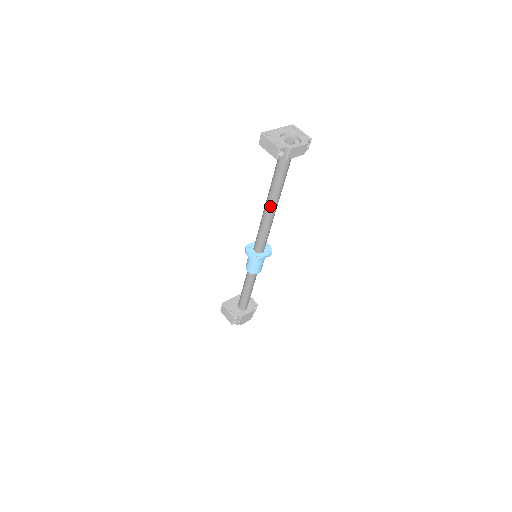
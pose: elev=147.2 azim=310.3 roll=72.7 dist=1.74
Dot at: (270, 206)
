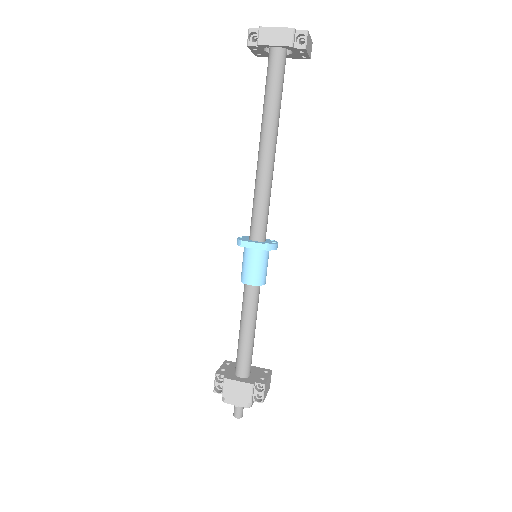
Dot at: (260, 145)
